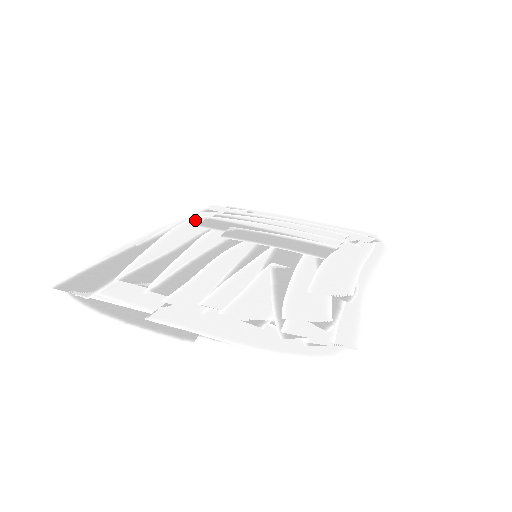
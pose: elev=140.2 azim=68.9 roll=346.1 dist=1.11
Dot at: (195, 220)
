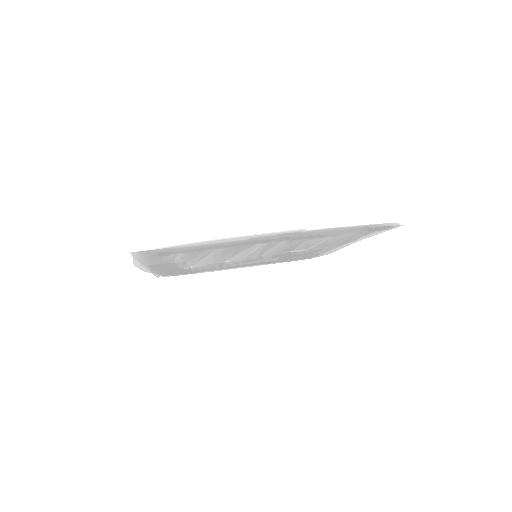
Dot at: (166, 272)
